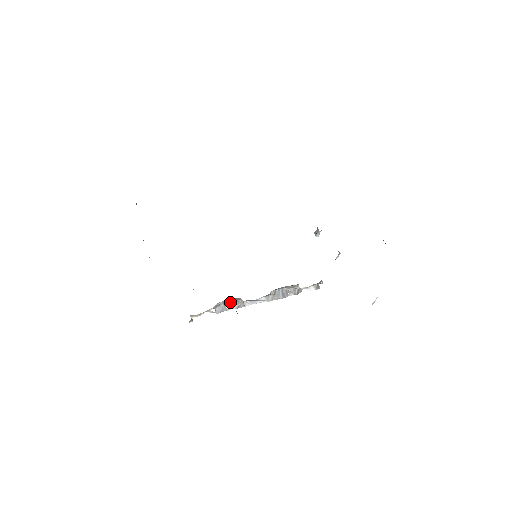
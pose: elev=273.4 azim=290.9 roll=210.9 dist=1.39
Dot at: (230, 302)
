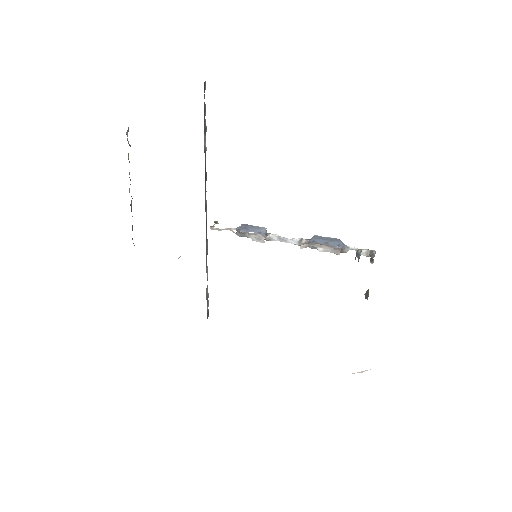
Dot at: (255, 232)
